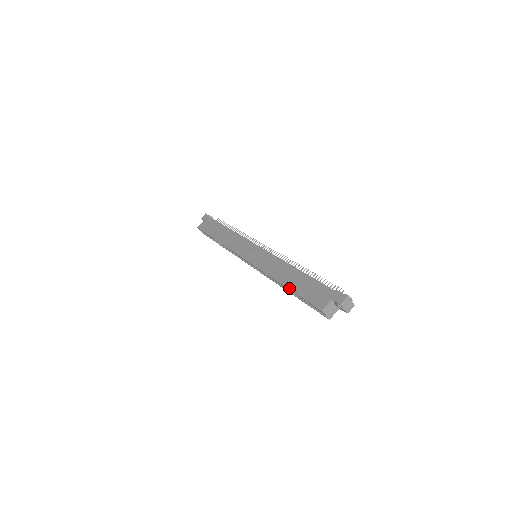
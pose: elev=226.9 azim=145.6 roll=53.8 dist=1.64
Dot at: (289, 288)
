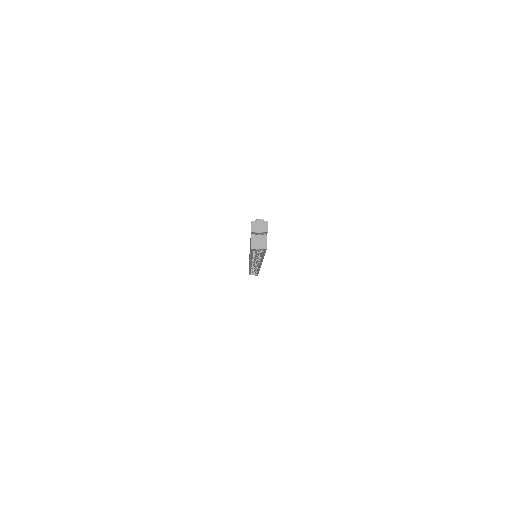
Dot at: occluded
